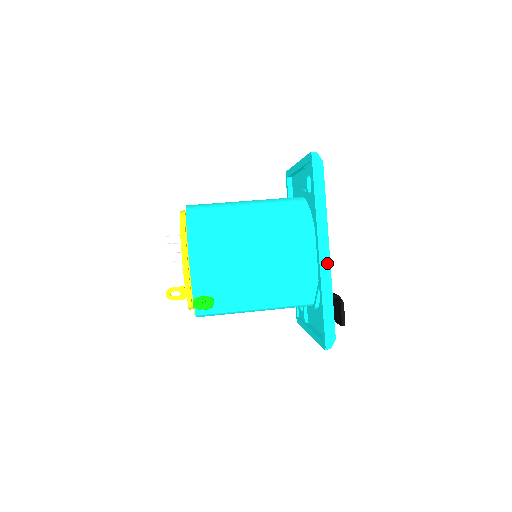
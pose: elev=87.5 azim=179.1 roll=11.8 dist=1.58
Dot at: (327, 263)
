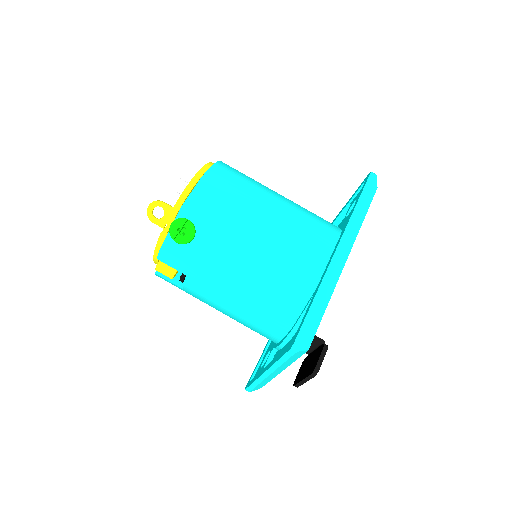
Dot at: (340, 264)
